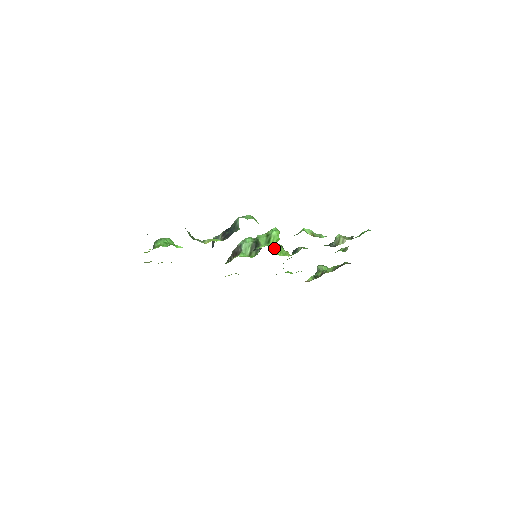
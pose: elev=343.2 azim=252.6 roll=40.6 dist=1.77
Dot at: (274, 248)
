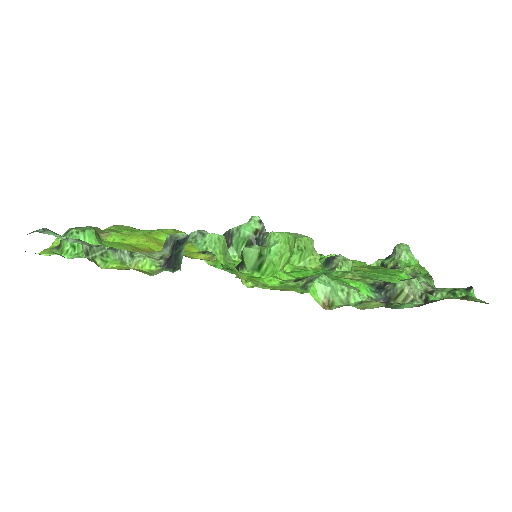
Dot at: (281, 261)
